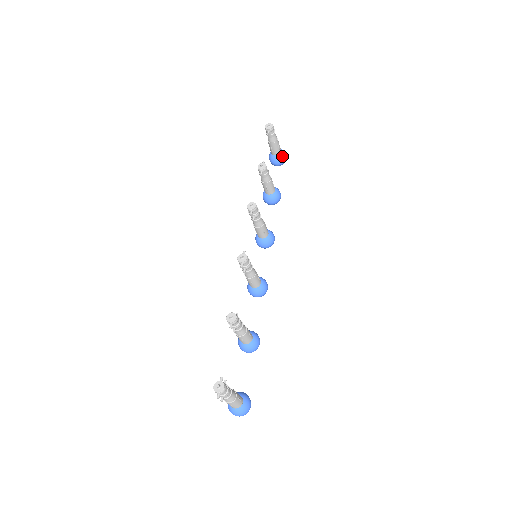
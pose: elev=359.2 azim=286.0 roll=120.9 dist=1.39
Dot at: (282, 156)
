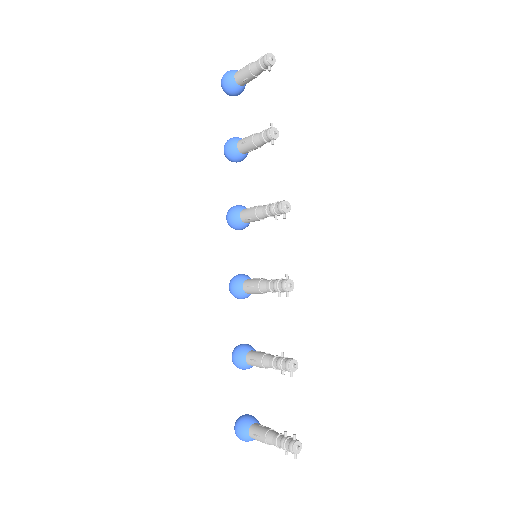
Dot at: occluded
